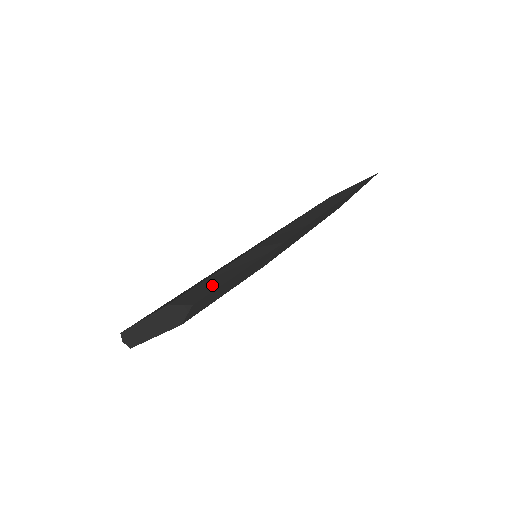
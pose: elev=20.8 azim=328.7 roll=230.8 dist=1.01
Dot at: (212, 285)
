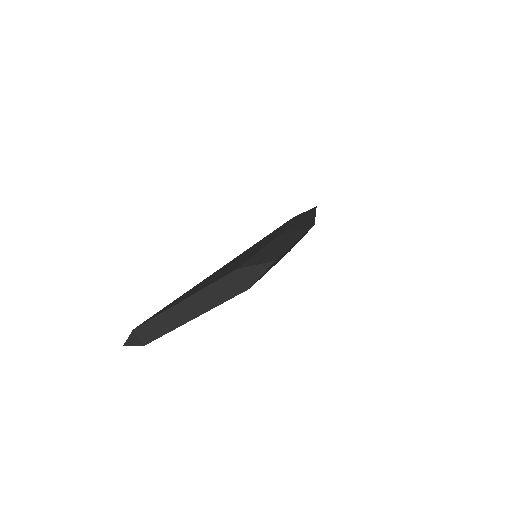
Dot at: (275, 251)
